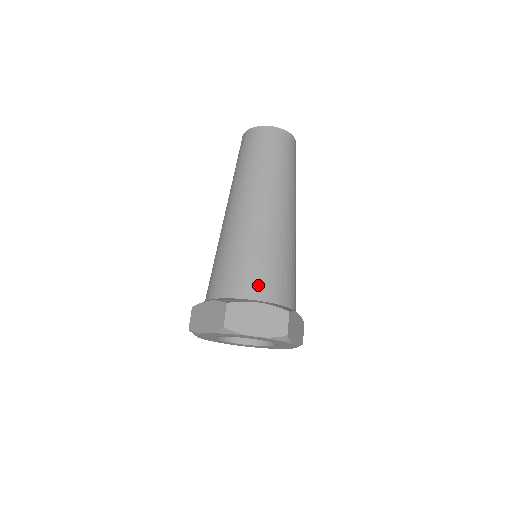
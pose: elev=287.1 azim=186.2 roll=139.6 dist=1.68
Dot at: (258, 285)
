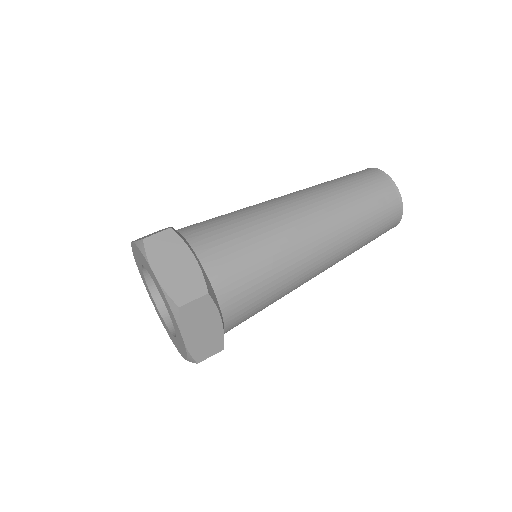
Dot at: occluded
